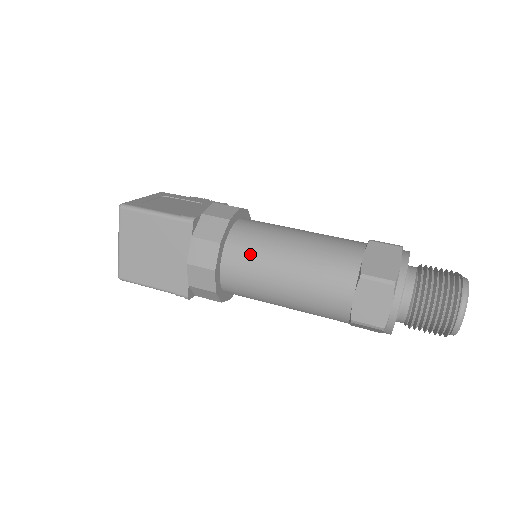
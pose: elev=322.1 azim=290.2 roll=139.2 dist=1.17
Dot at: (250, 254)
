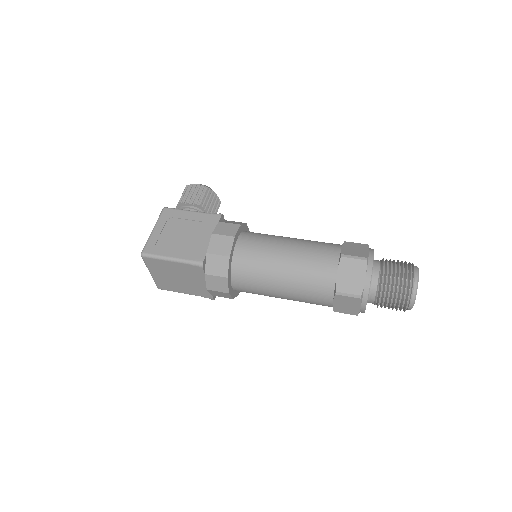
Dot at: (252, 279)
